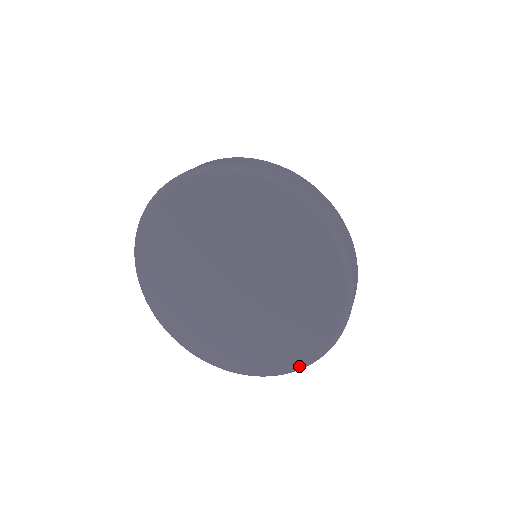
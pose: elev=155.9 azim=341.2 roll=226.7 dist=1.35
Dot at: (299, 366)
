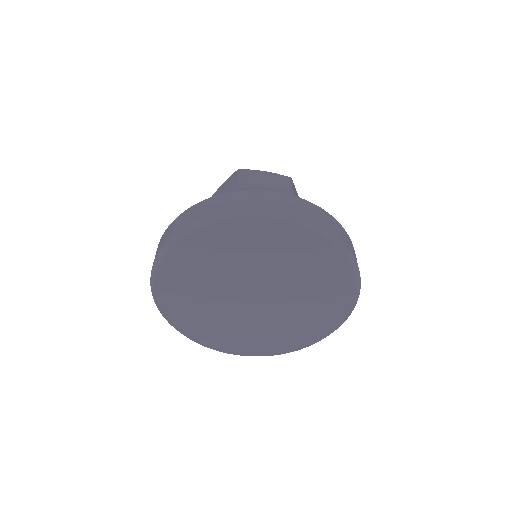
Dot at: occluded
